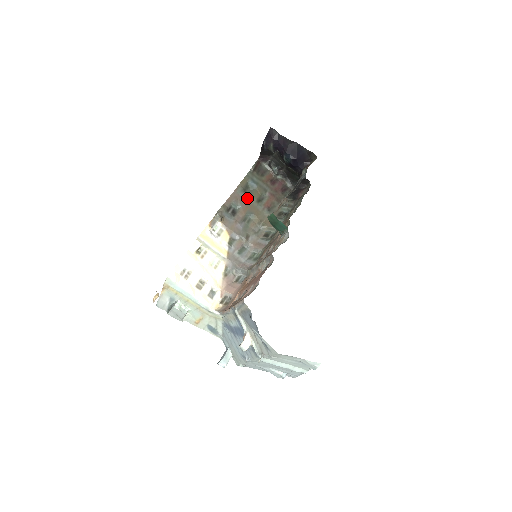
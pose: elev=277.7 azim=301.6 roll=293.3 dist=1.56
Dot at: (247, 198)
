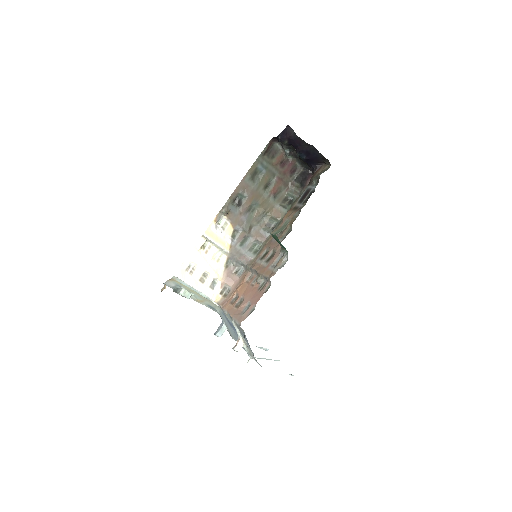
Dot at: (254, 186)
